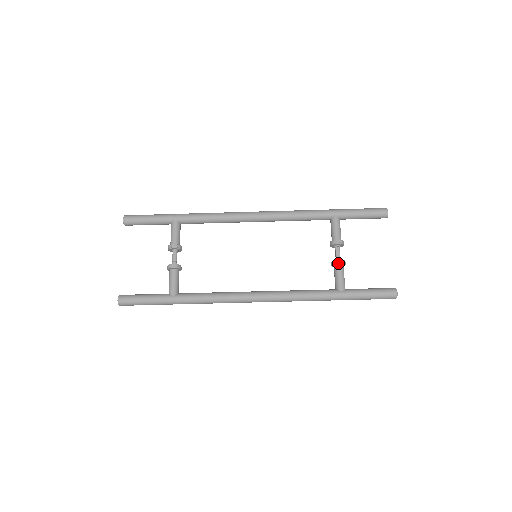
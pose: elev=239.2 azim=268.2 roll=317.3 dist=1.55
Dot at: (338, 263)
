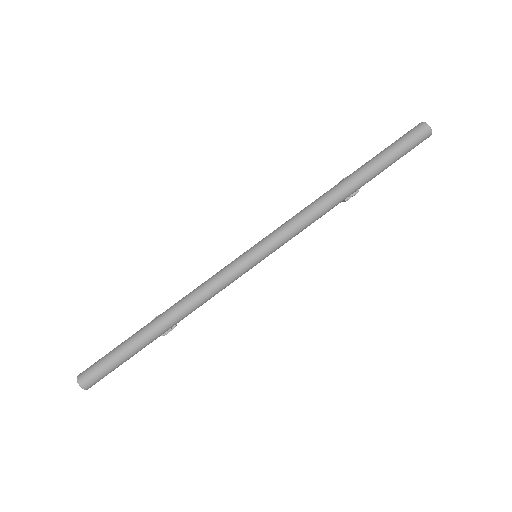
Dot at: occluded
